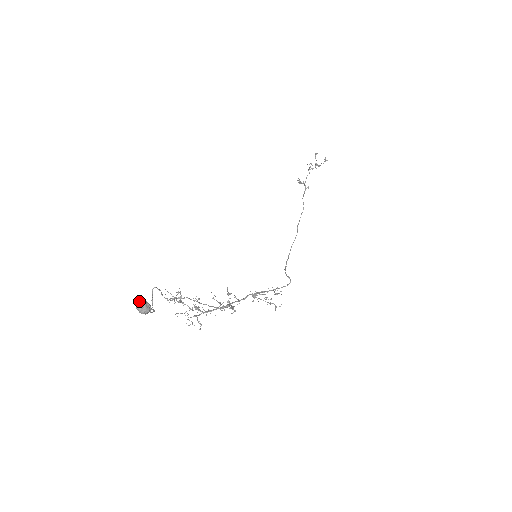
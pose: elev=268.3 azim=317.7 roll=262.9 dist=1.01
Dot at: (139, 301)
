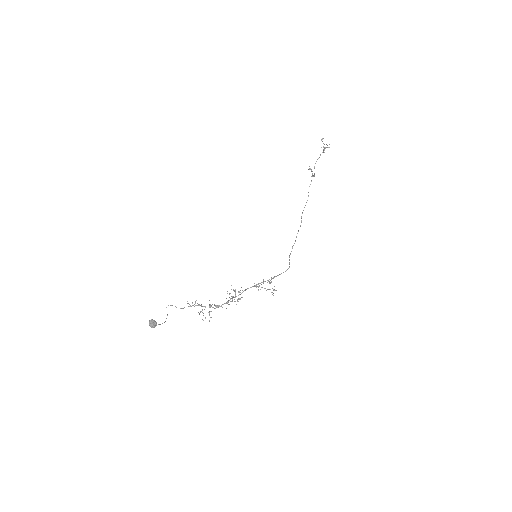
Dot at: (149, 321)
